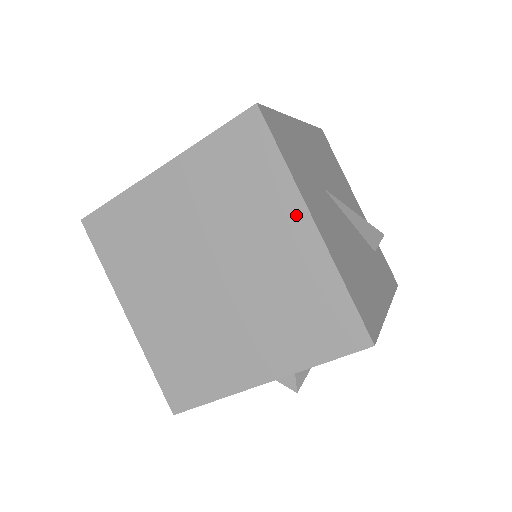
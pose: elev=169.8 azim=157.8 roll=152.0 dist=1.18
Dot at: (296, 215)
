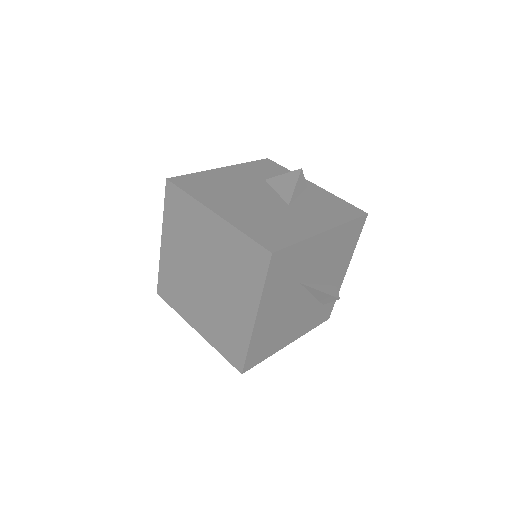
Dot at: (251, 308)
